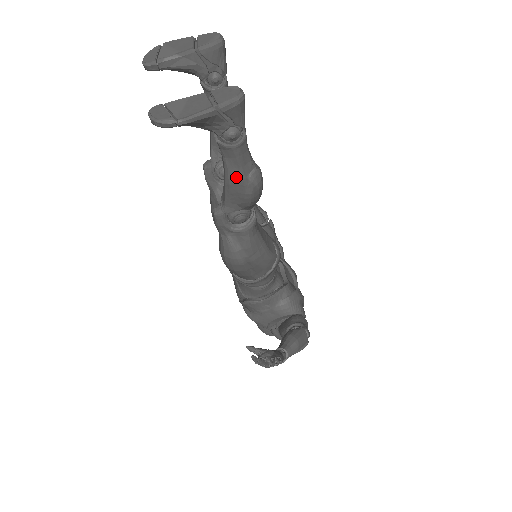
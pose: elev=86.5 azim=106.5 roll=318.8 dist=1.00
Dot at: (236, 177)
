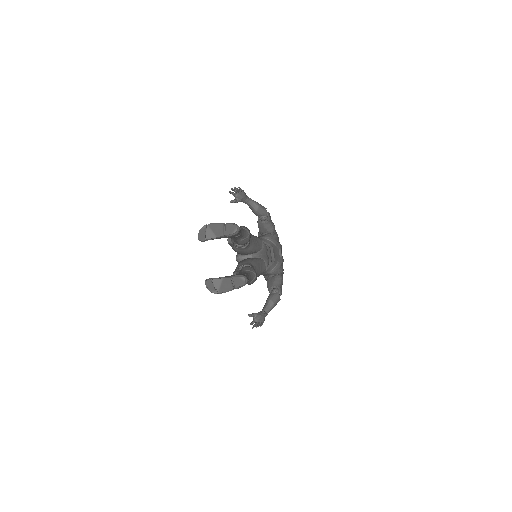
Dot at: occluded
